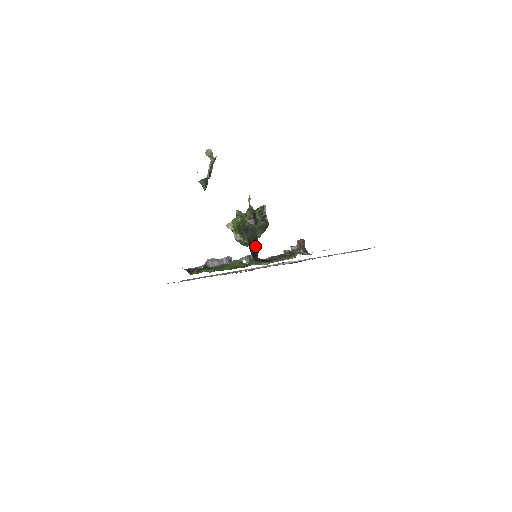
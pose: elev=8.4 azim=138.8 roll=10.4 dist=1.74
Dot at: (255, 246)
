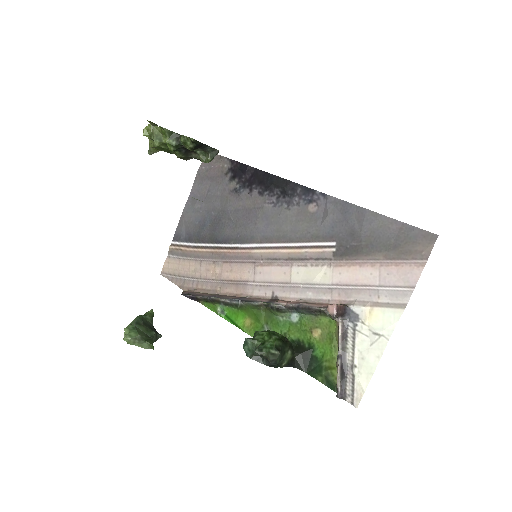
Dot at: (285, 354)
